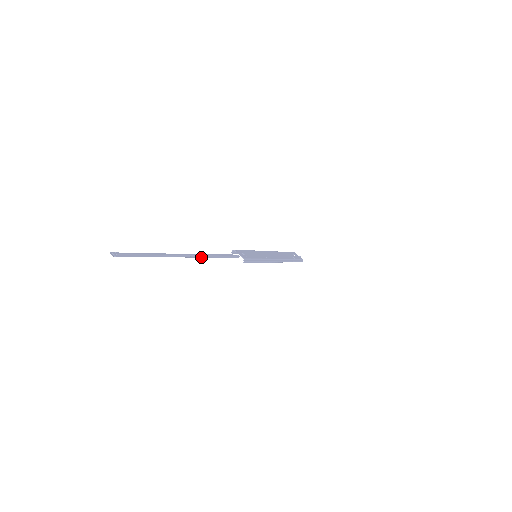
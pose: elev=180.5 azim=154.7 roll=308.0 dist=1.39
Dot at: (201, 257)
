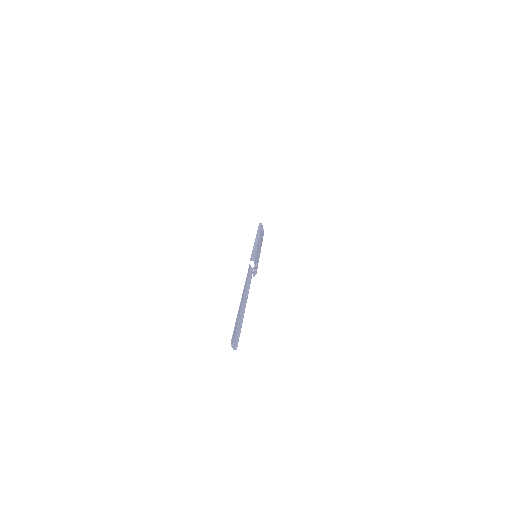
Dot at: (247, 293)
